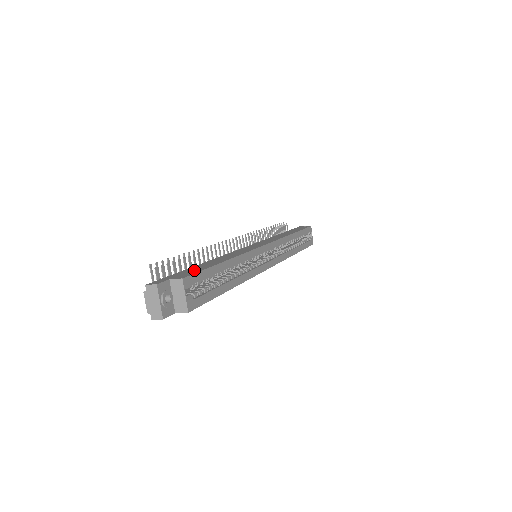
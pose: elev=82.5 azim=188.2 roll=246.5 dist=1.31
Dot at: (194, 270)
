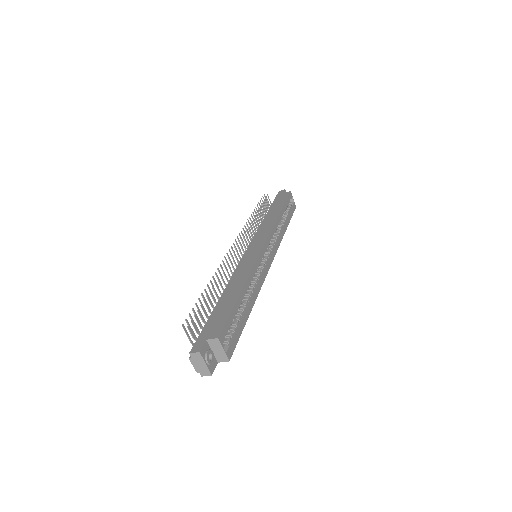
Dot at: (220, 317)
